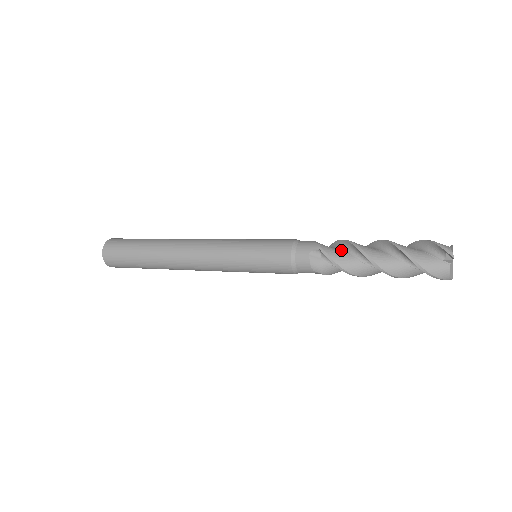
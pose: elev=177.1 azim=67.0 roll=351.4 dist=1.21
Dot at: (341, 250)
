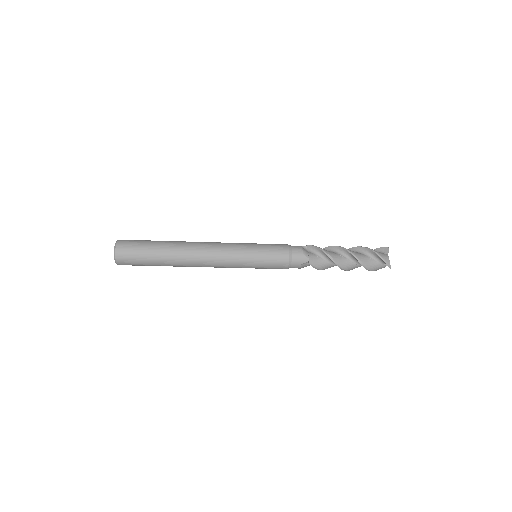
Dot at: occluded
